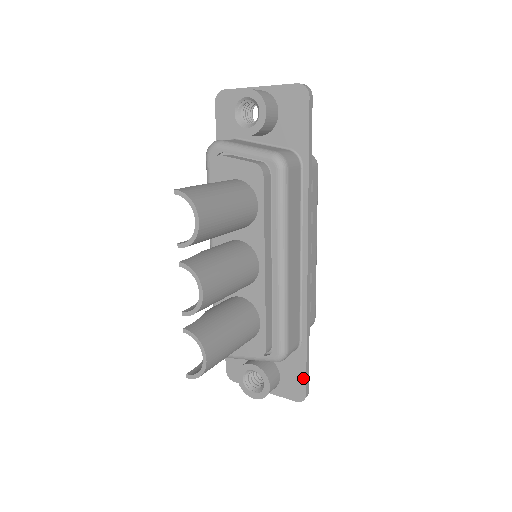
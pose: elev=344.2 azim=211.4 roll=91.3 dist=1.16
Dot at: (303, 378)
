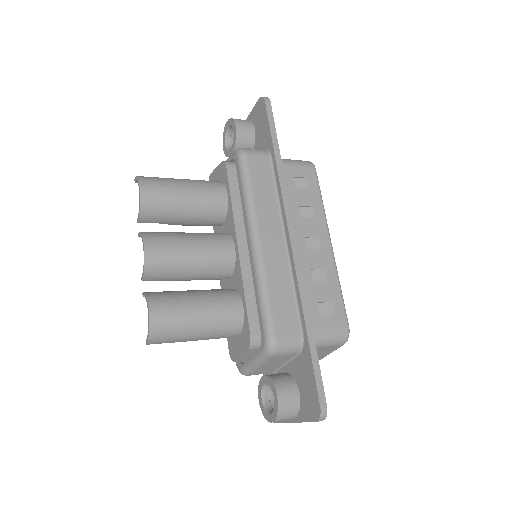
Dot at: (313, 383)
